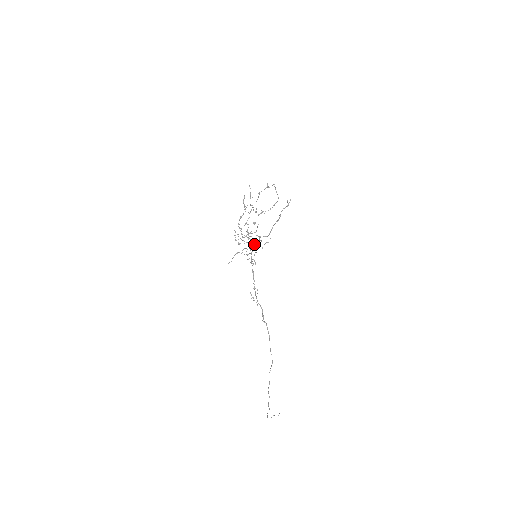
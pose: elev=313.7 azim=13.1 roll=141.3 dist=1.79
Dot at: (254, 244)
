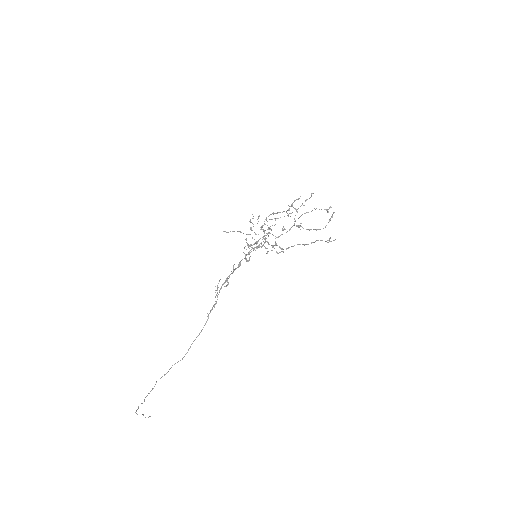
Dot at: (264, 243)
